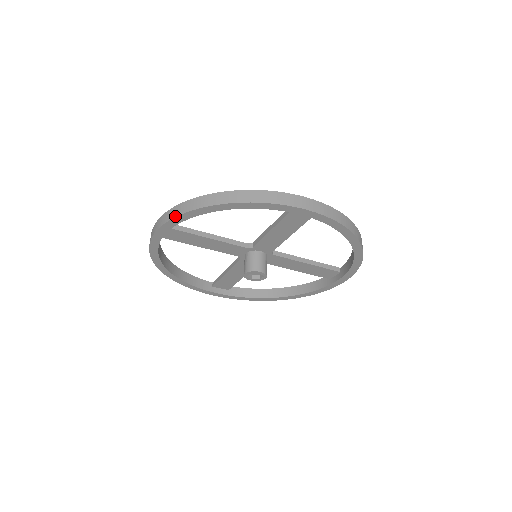
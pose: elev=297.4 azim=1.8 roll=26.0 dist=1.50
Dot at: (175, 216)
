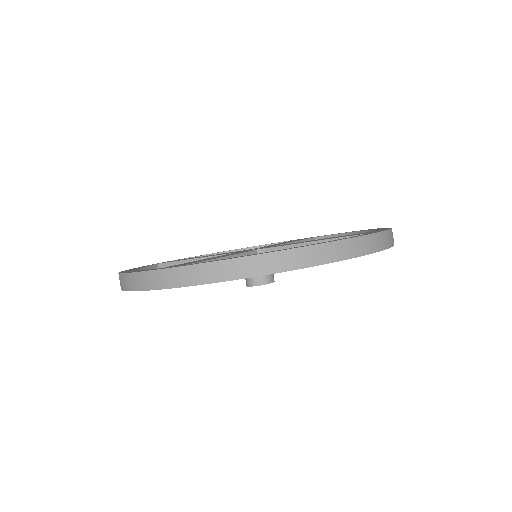
Dot at: (233, 279)
